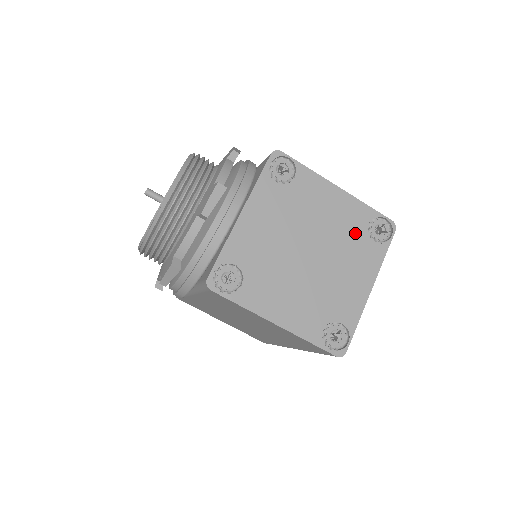
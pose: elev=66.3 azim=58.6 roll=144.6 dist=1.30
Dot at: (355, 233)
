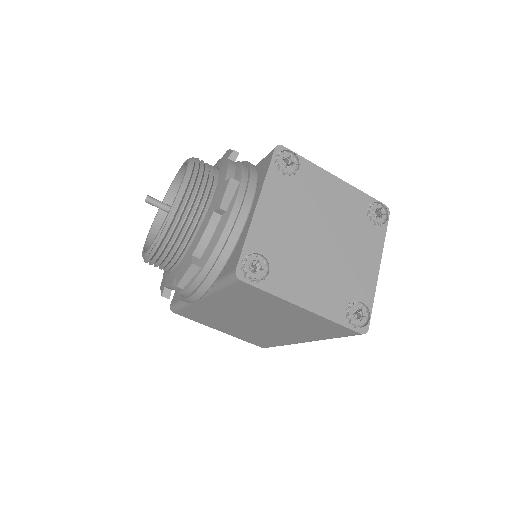
Dot at: (357, 218)
